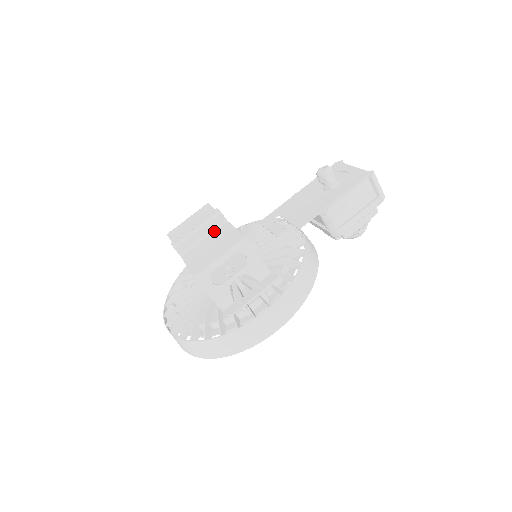
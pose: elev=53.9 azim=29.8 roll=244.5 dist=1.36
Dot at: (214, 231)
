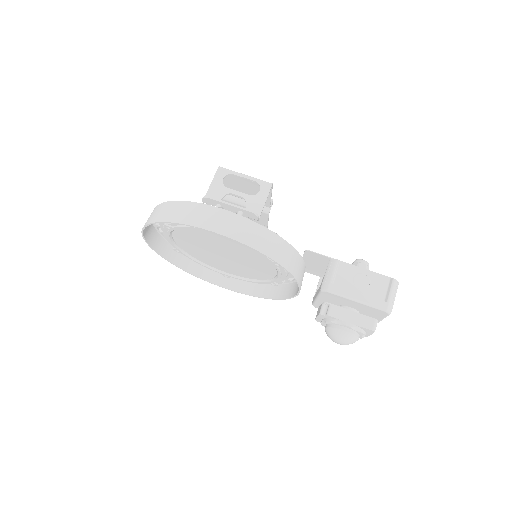
Dot at: occluded
